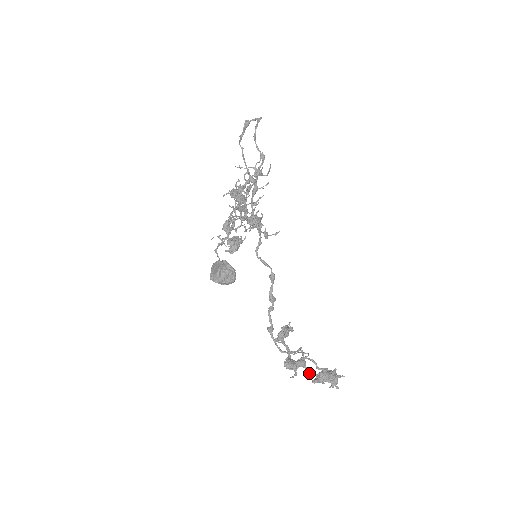
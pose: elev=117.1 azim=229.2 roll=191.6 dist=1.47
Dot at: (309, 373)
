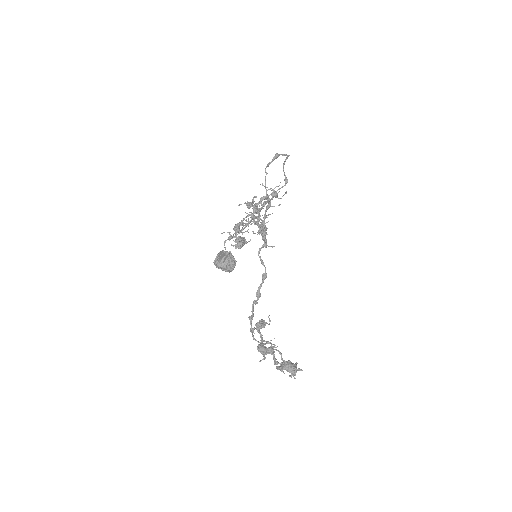
Dot at: occluded
